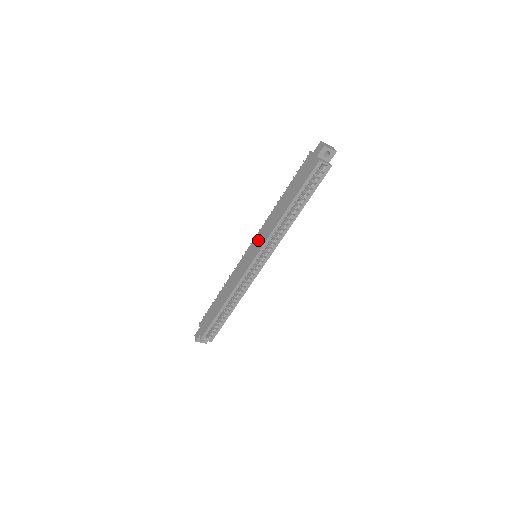
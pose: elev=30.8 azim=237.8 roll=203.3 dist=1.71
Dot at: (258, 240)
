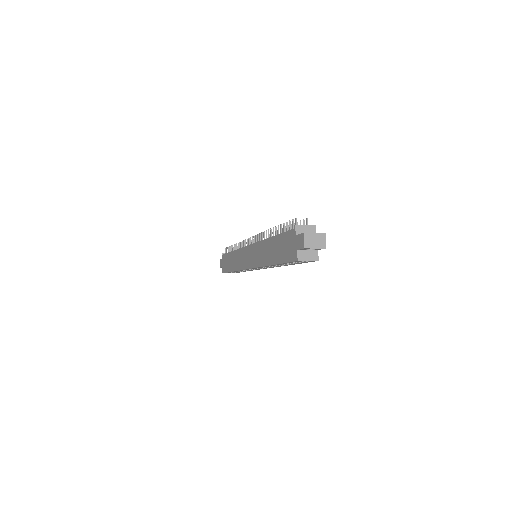
Dot at: (253, 253)
